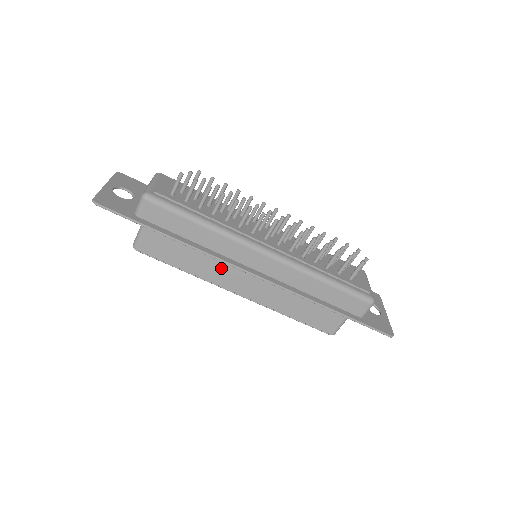
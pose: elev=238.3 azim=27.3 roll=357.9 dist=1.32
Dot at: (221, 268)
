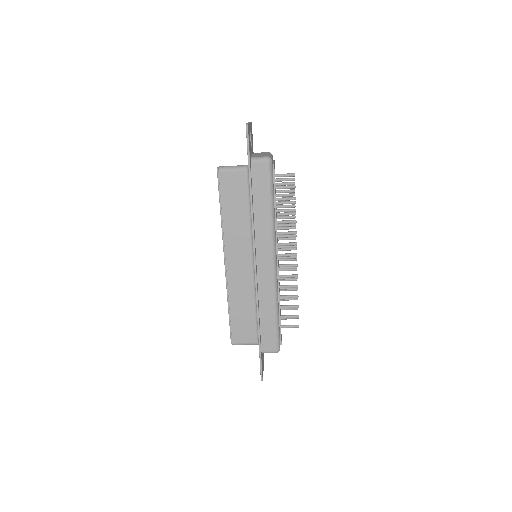
Dot at: (241, 239)
